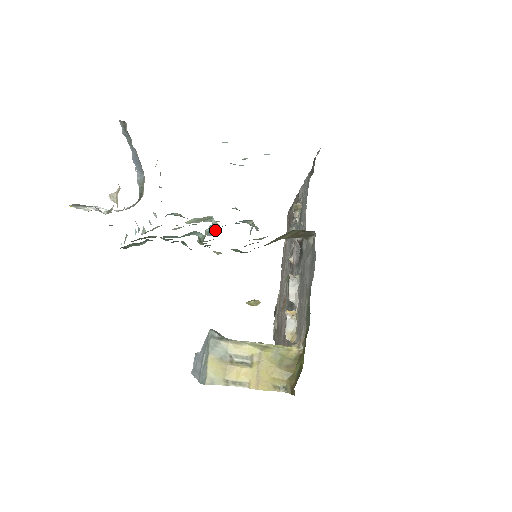
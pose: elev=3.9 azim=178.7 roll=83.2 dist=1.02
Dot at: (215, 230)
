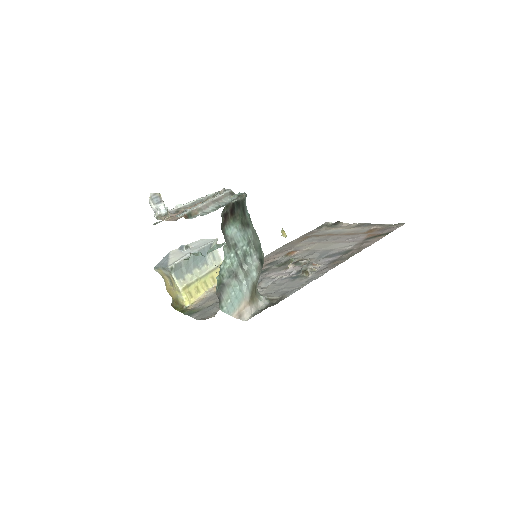
Dot at: occluded
